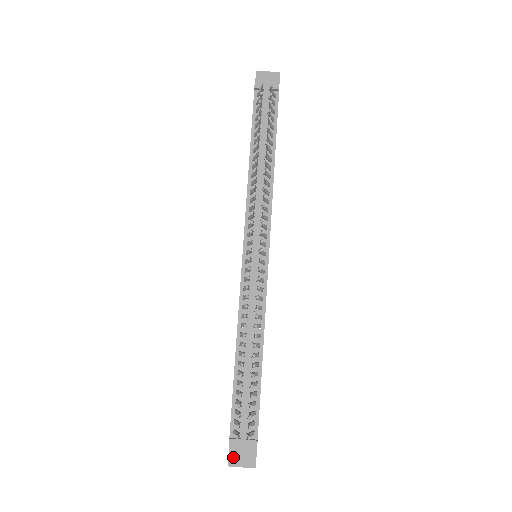
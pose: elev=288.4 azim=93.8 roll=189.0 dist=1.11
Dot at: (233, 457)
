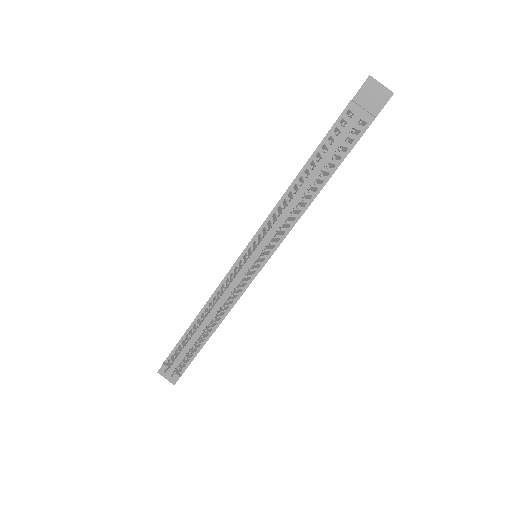
Dot at: (163, 370)
